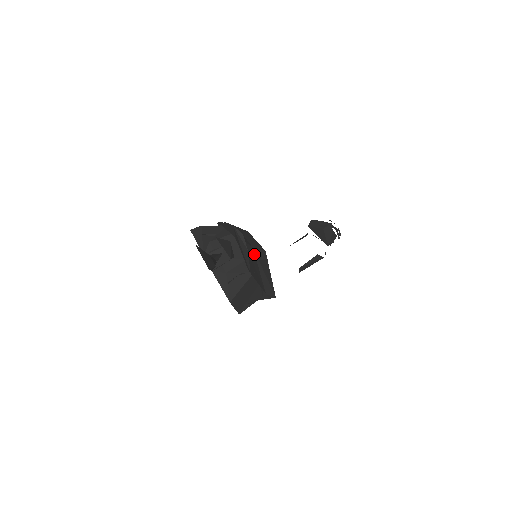
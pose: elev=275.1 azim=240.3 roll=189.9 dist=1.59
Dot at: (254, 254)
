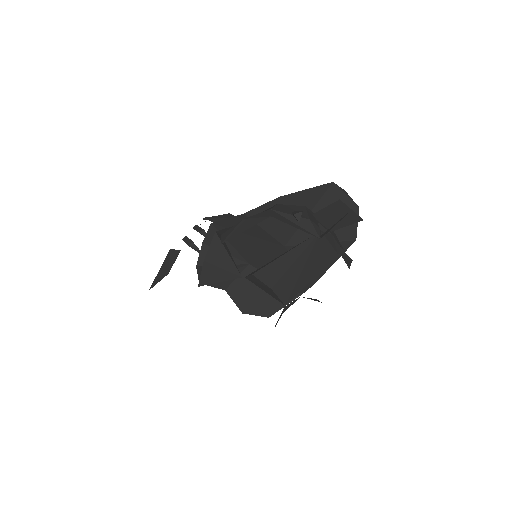
Dot at: occluded
